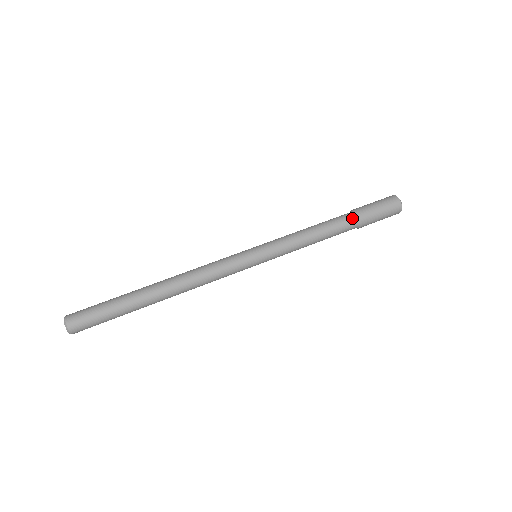
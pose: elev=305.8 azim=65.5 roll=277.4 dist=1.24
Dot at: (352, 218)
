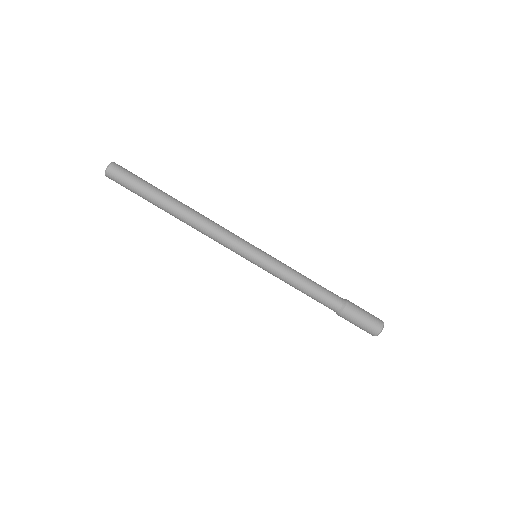
Dot at: (334, 310)
